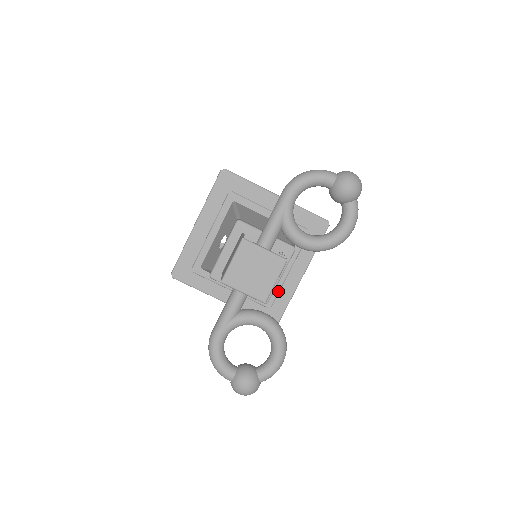
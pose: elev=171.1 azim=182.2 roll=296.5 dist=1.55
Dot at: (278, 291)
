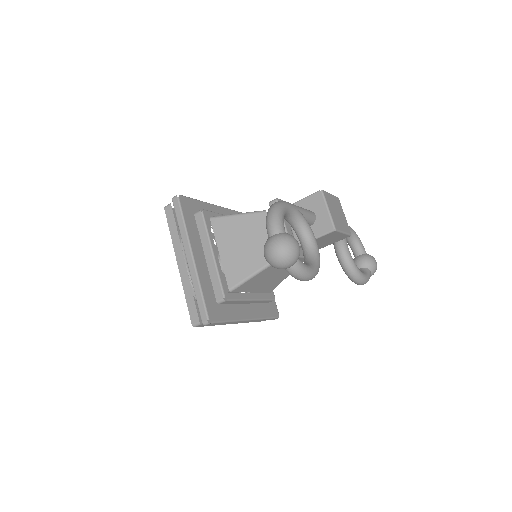
Dot at: (238, 299)
